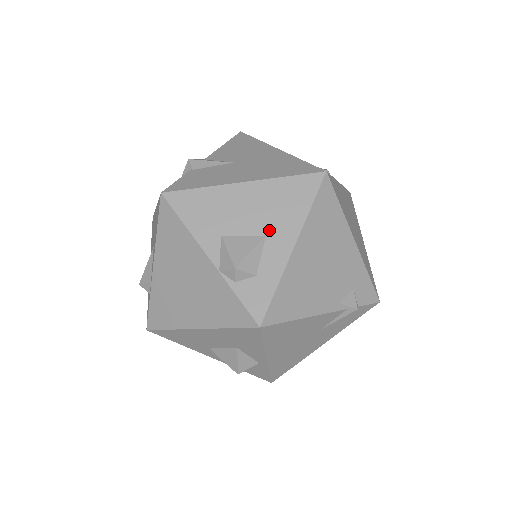
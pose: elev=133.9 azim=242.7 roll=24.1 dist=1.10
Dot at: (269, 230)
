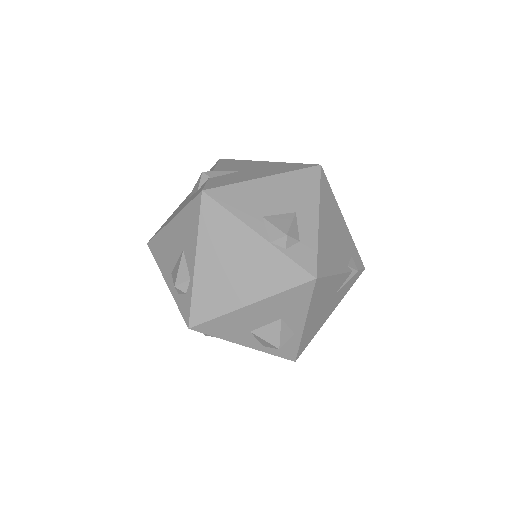
Dot at: (297, 208)
